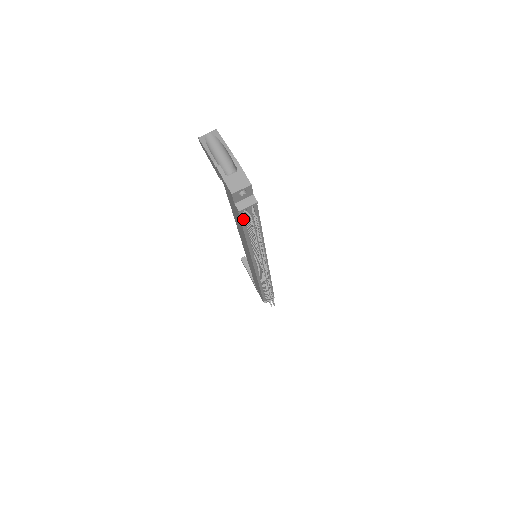
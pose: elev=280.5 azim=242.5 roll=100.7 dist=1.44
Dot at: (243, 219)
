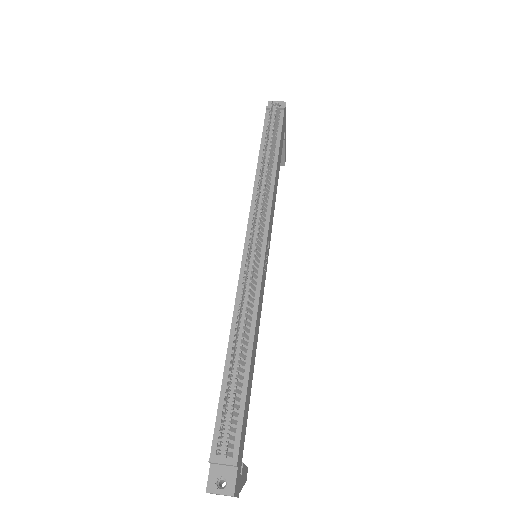
Dot at: (266, 126)
